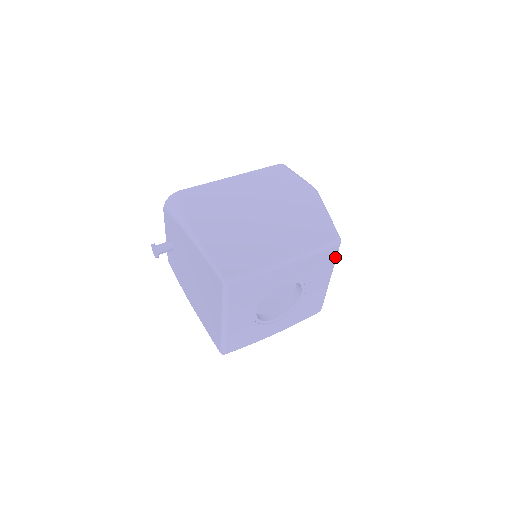
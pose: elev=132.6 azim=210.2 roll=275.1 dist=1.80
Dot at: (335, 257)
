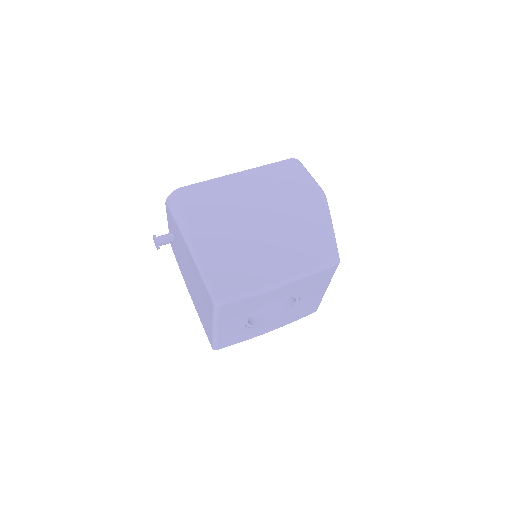
Dot at: (333, 274)
